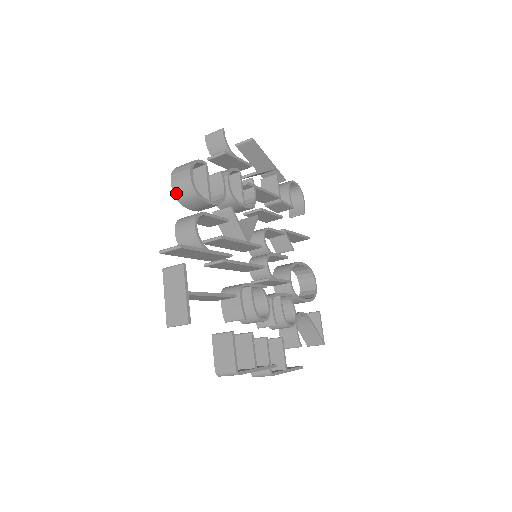
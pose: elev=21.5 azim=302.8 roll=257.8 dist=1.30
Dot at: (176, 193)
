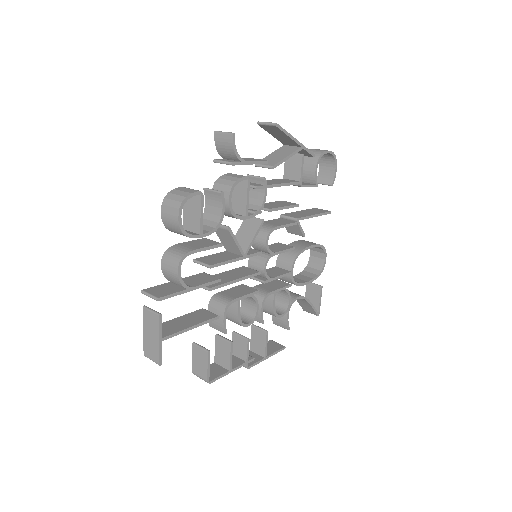
Dot at: (165, 225)
